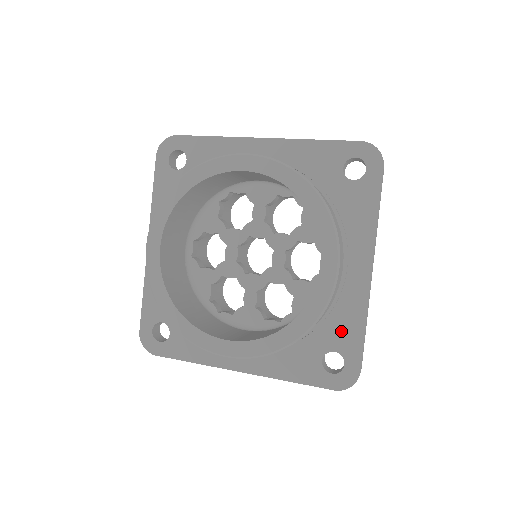
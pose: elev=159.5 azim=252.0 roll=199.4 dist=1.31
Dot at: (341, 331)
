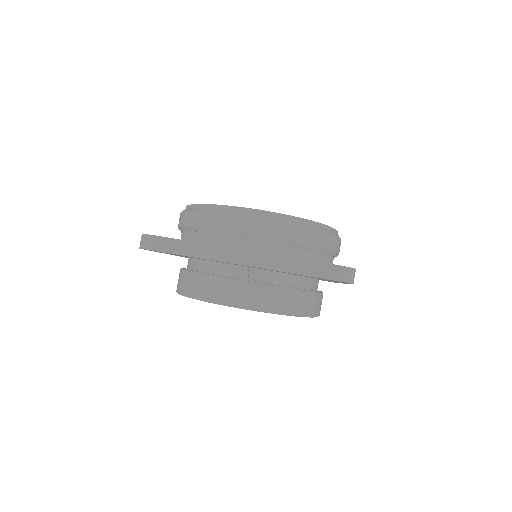
Dot at: occluded
